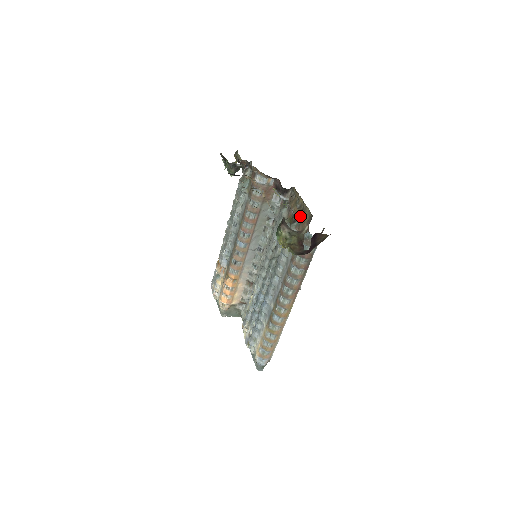
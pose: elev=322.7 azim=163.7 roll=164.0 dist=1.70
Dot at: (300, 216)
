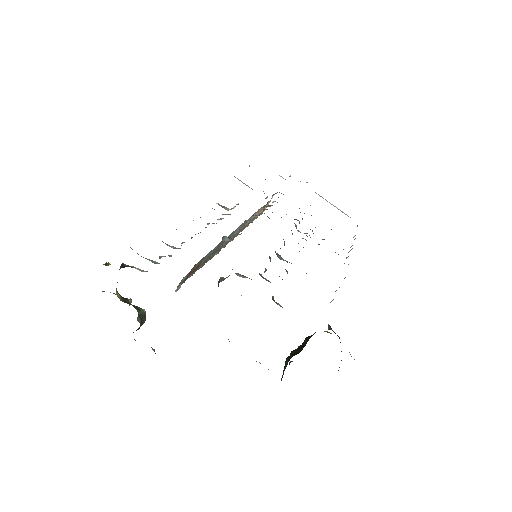
Dot at: occluded
